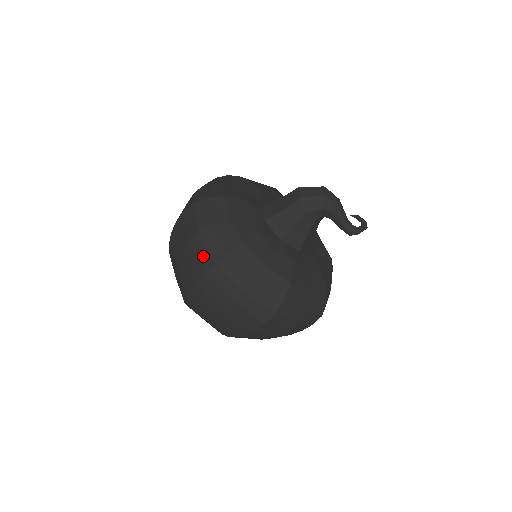
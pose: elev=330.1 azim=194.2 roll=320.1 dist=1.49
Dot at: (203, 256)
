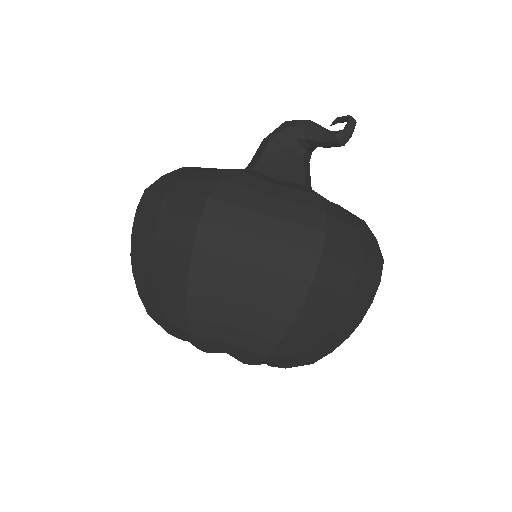
Dot at: occluded
